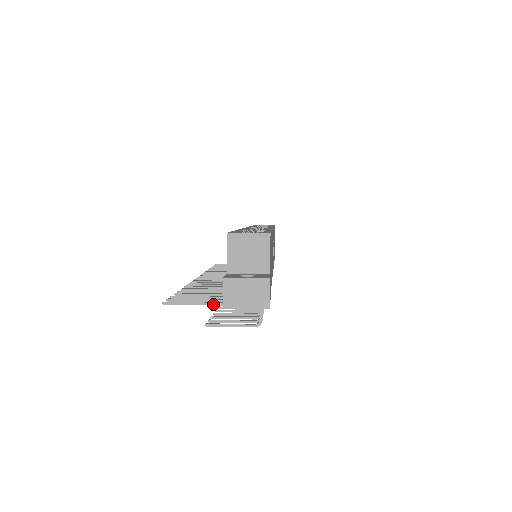
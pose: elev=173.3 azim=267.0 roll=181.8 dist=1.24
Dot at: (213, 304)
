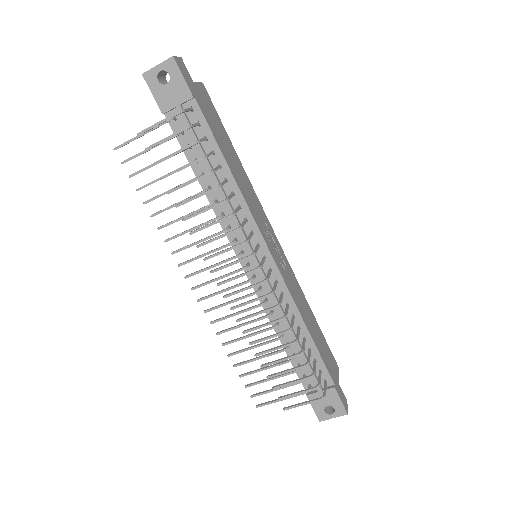
Dot at: (151, 129)
